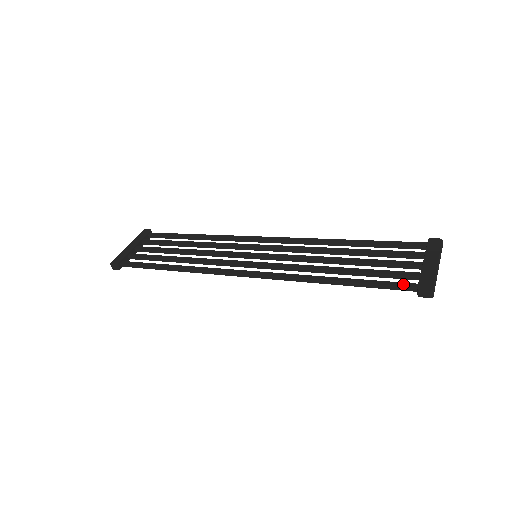
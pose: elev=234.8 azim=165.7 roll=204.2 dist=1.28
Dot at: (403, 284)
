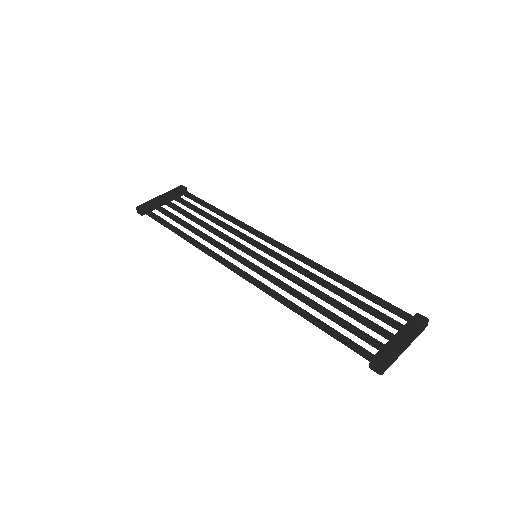
Dot at: (361, 349)
